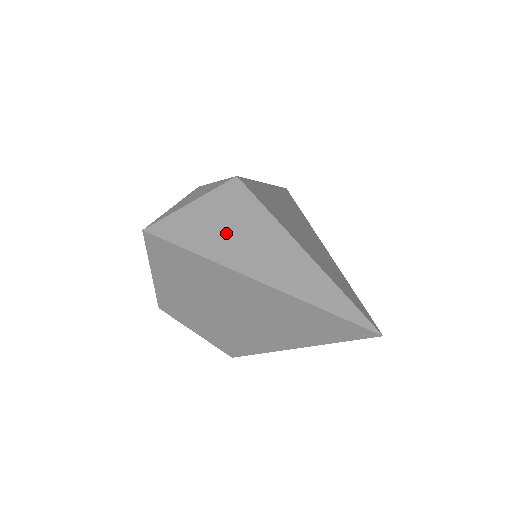
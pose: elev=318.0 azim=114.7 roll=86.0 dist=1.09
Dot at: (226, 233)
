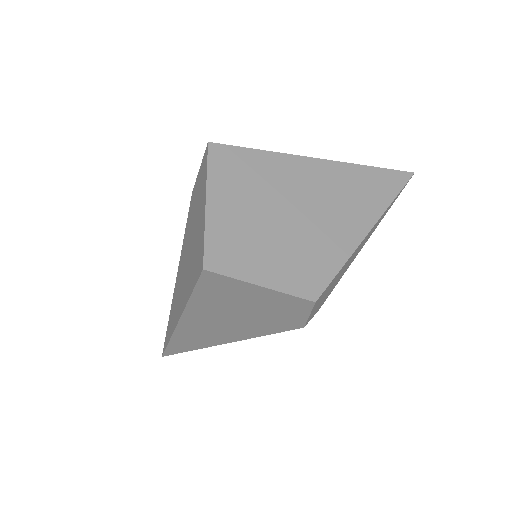
Dot at: occluded
